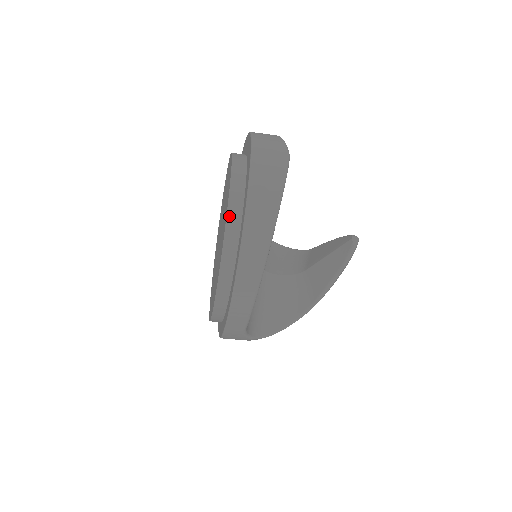
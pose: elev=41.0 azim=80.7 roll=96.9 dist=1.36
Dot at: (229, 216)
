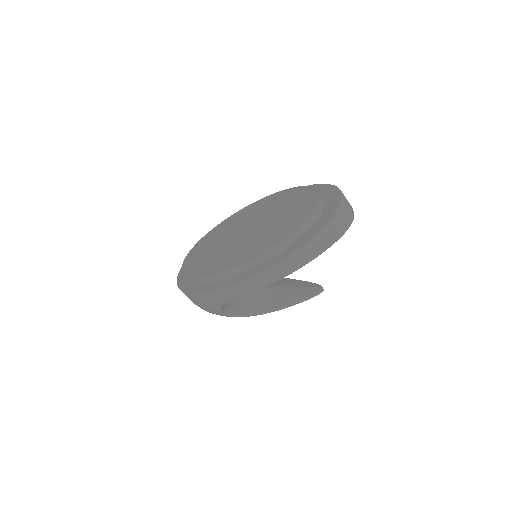
Dot at: (304, 223)
